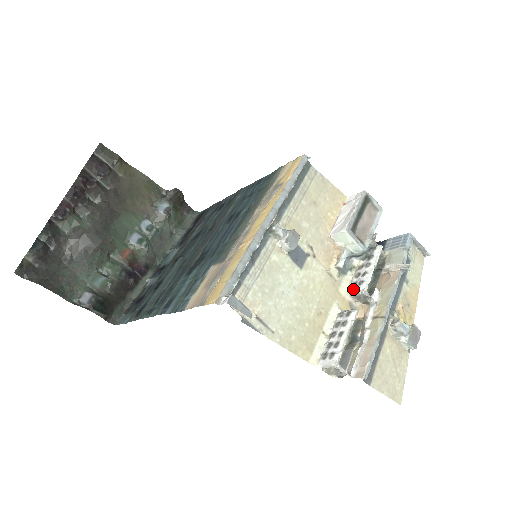
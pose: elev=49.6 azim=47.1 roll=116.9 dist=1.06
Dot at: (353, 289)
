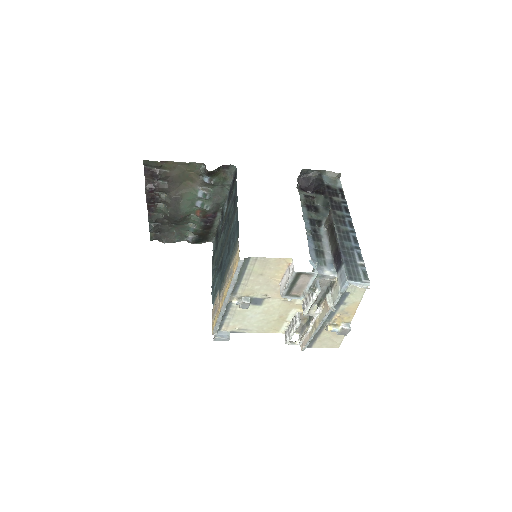
Dot at: (302, 307)
